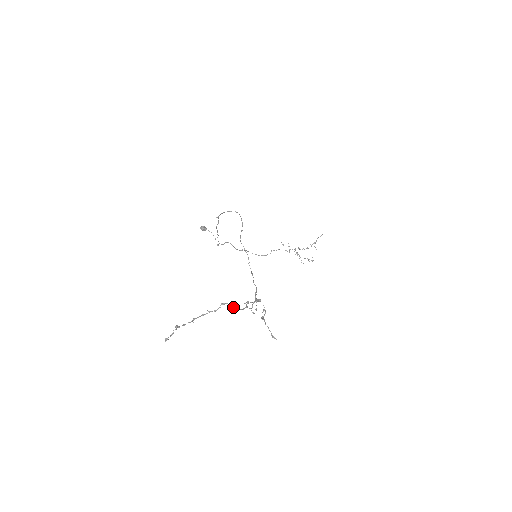
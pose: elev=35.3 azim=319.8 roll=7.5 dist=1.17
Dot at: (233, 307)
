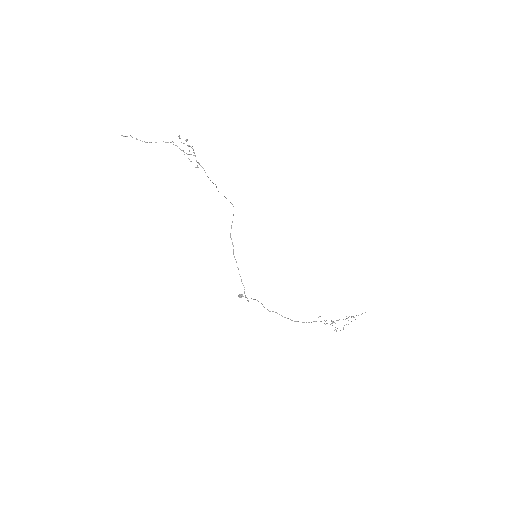
Dot at: (171, 142)
